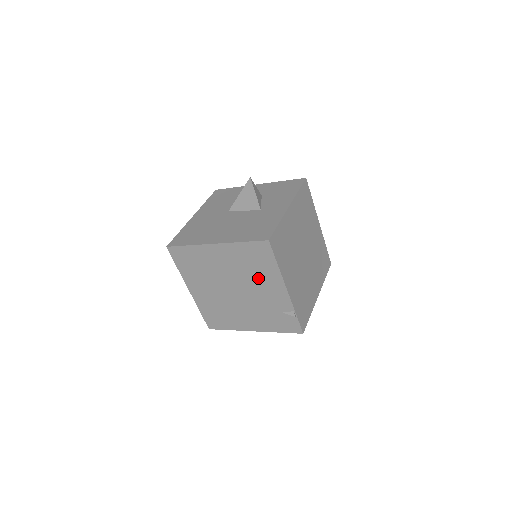
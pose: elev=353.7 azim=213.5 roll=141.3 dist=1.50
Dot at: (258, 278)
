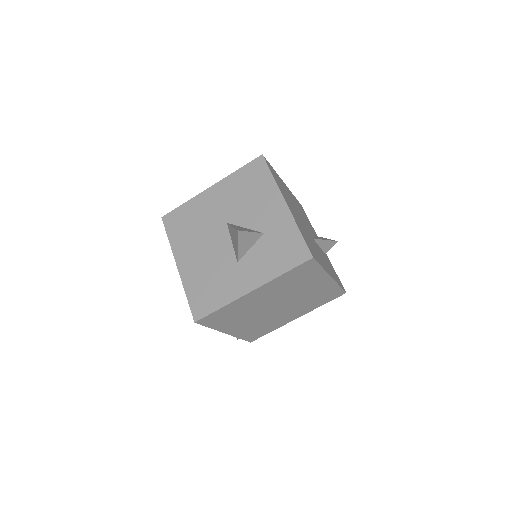
Dot at: occluded
